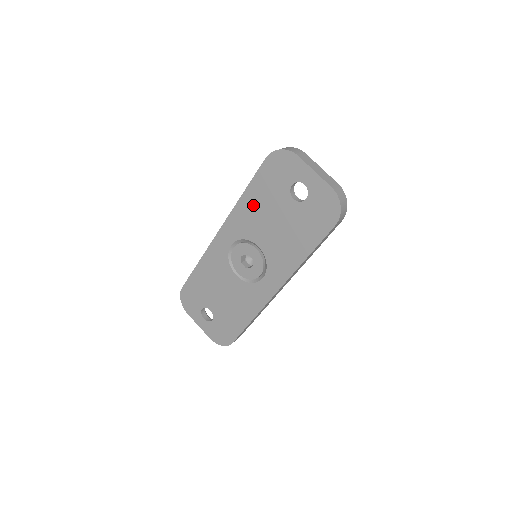
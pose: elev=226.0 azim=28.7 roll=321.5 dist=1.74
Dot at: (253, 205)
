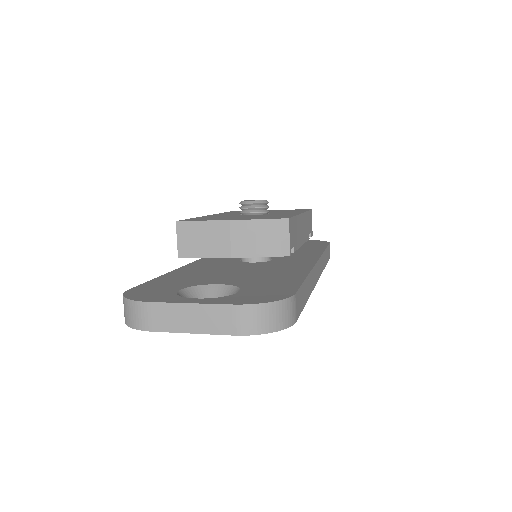
Dot at: occluded
